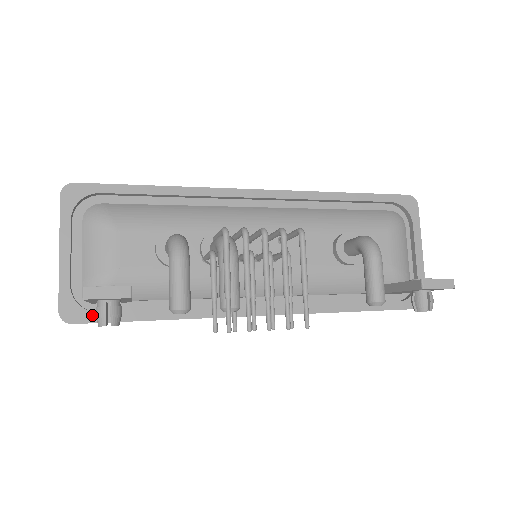
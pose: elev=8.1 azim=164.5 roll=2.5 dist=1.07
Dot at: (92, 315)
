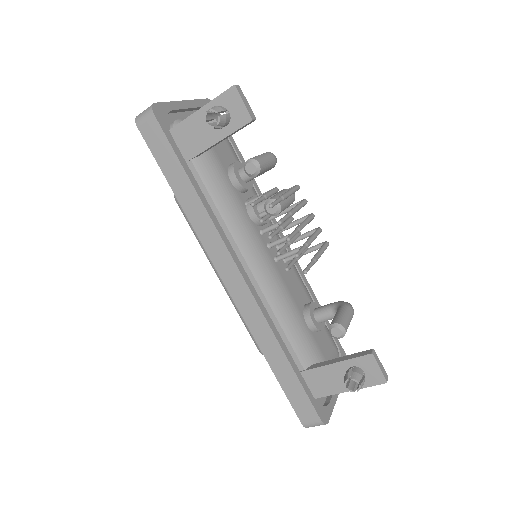
Dot at: (167, 129)
